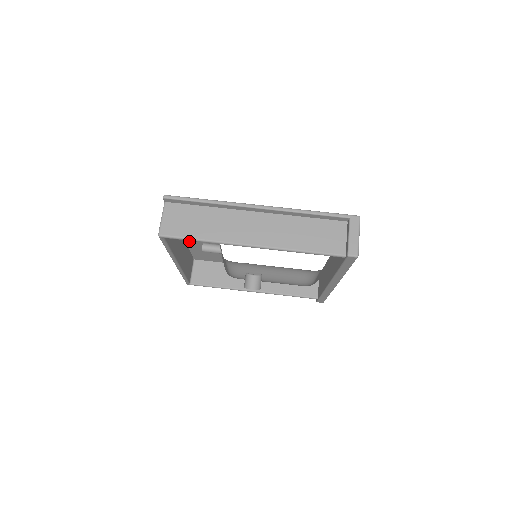
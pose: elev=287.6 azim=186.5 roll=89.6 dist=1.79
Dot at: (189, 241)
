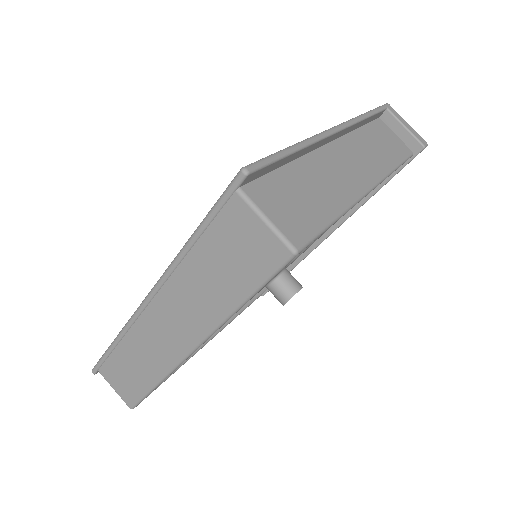
Dot at: occluded
